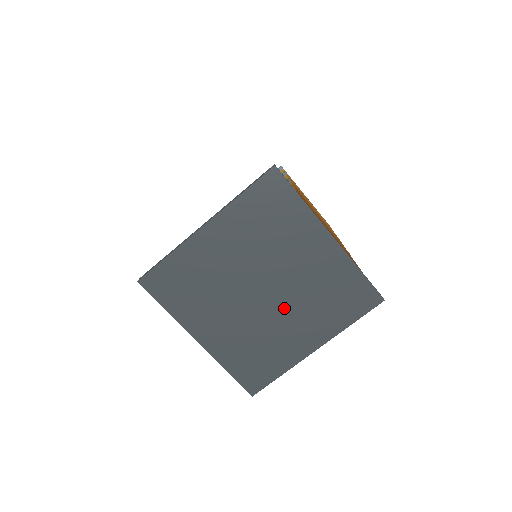
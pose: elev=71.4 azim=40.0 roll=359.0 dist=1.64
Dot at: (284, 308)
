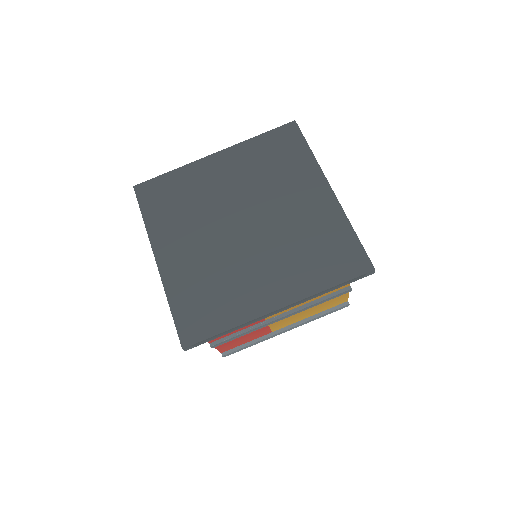
Dot at: (259, 248)
